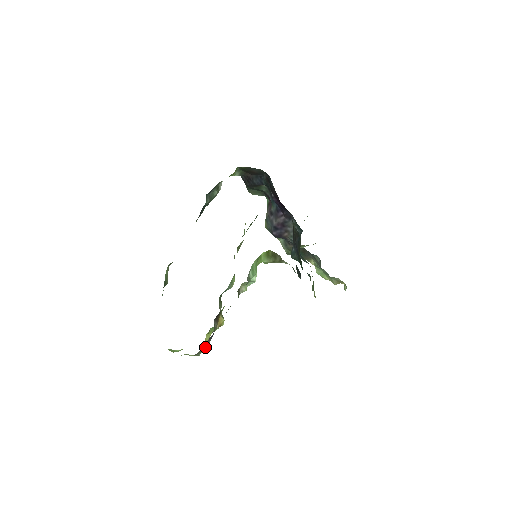
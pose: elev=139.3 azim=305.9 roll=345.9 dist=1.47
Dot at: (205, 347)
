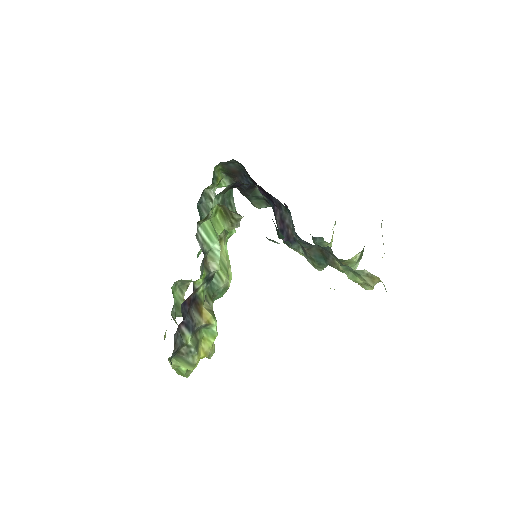
Dot at: (190, 345)
